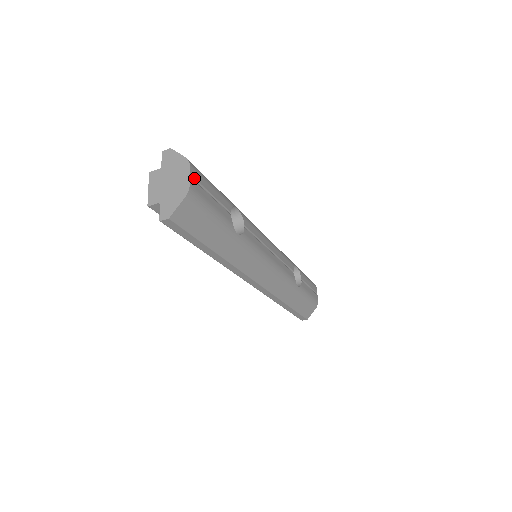
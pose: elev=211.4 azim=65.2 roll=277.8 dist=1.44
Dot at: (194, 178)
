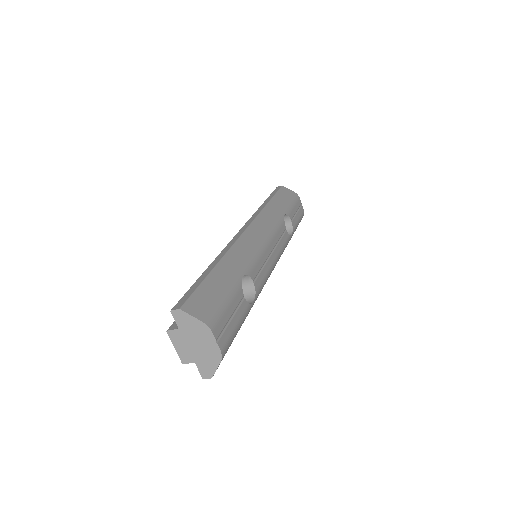
Dot at: (219, 335)
